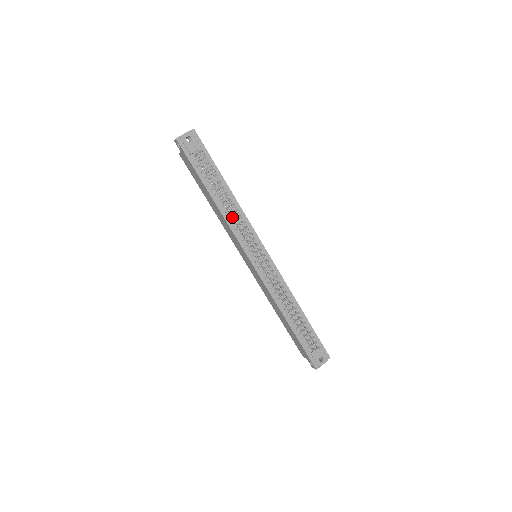
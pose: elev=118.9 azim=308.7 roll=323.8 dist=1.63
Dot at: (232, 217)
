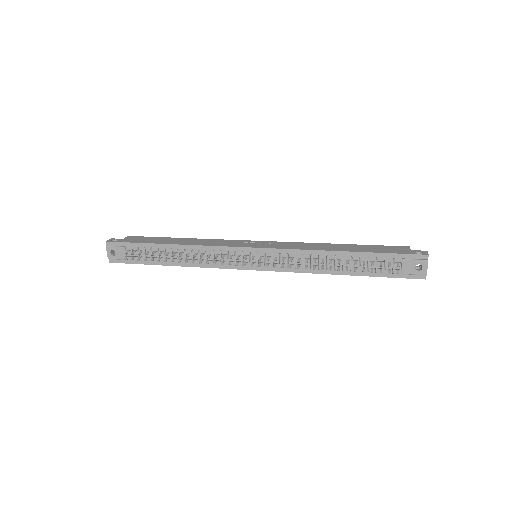
Dot at: (201, 259)
